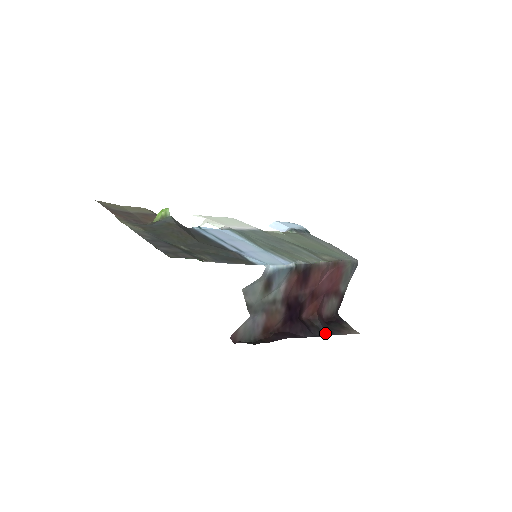
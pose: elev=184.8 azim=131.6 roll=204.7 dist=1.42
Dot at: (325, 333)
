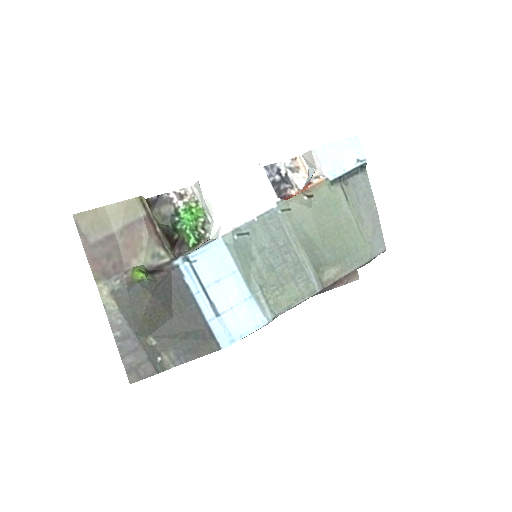
Dot at: occluded
